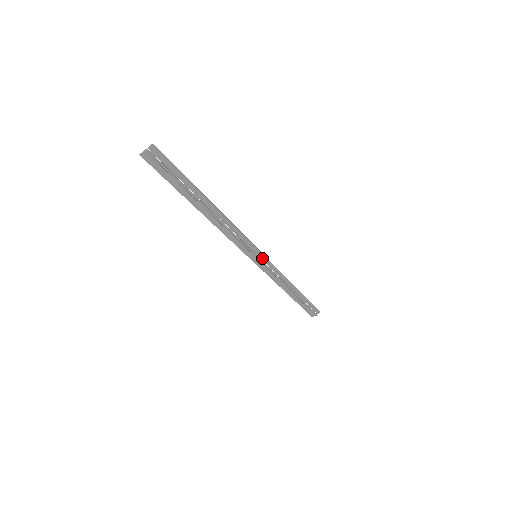
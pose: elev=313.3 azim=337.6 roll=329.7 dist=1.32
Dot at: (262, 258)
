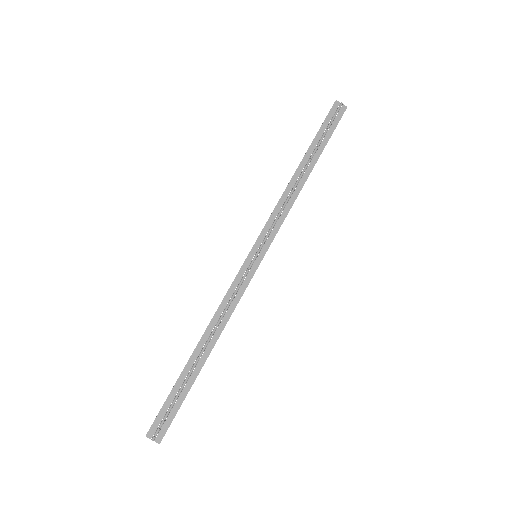
Dot at: (254, 267)
